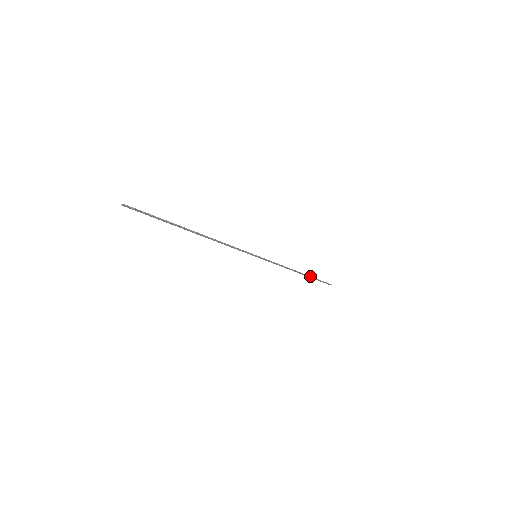
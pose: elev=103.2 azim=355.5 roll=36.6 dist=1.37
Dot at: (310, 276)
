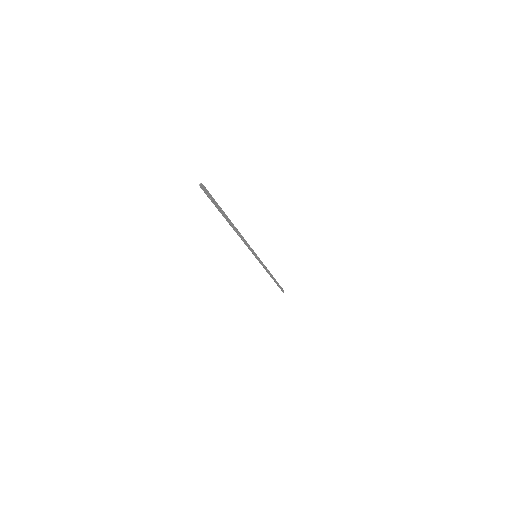
Dot at: (276, 281)
